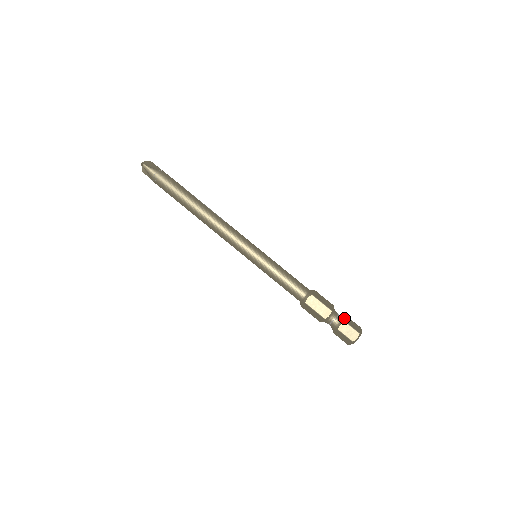
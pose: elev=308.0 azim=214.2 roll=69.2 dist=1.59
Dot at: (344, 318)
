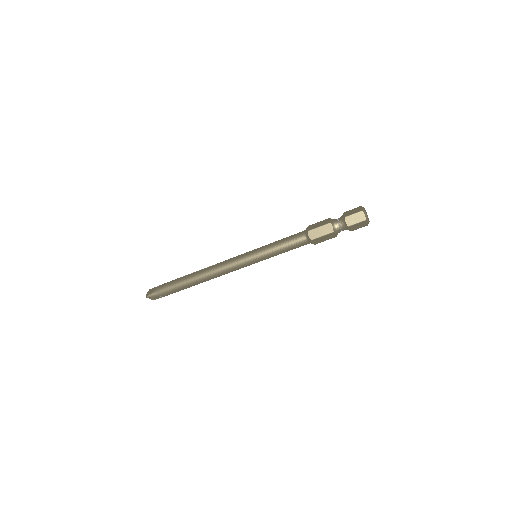
Dot at: (343, 216)
